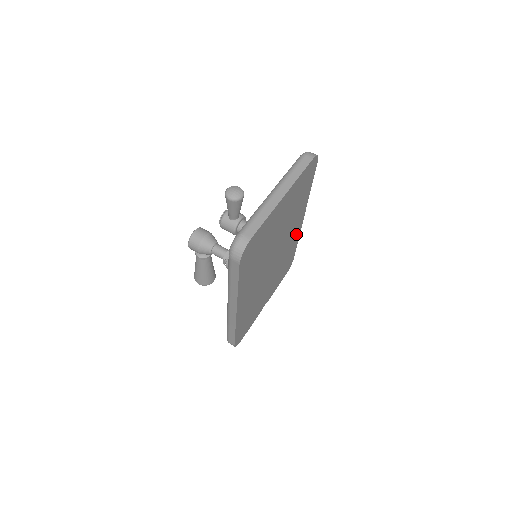
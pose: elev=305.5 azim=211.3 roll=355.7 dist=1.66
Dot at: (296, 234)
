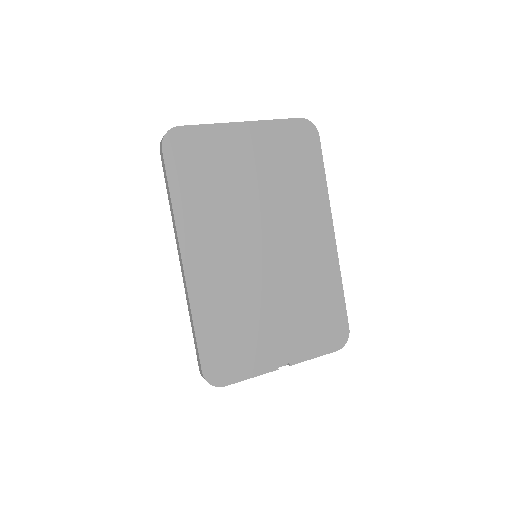
Dot at: (326, 256)
